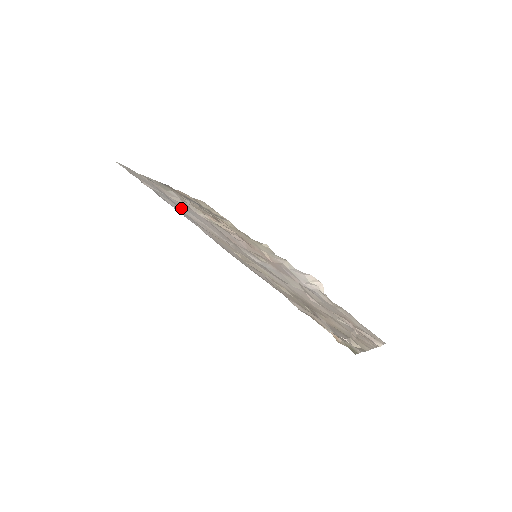
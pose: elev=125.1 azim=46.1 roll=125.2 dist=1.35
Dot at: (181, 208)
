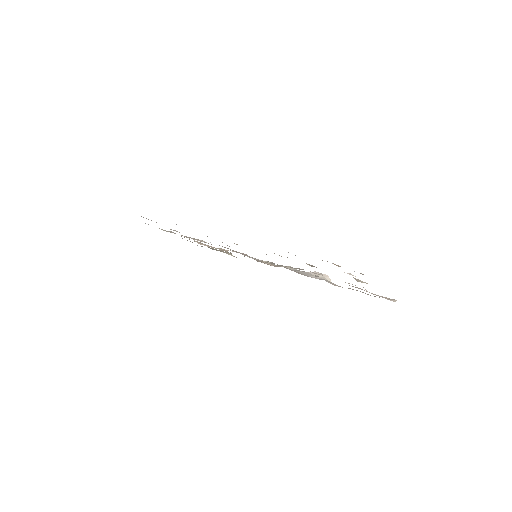
Dot at: occluded
